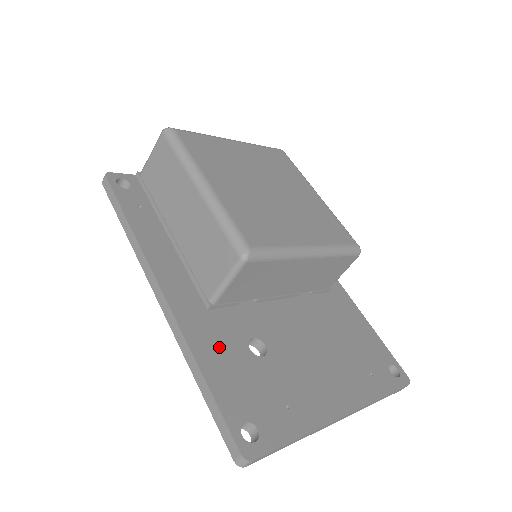
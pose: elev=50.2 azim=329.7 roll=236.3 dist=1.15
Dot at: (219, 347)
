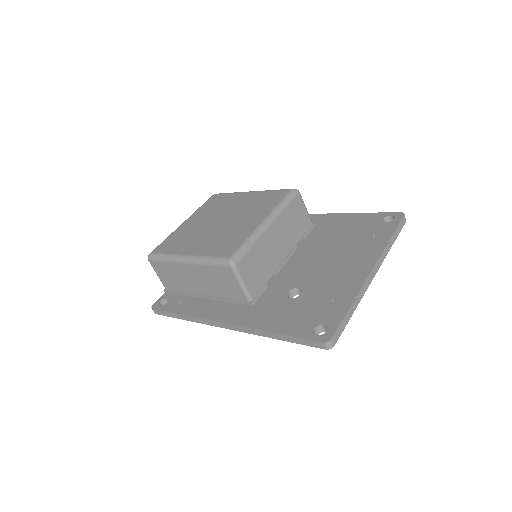
Dot at: (273, 314)
